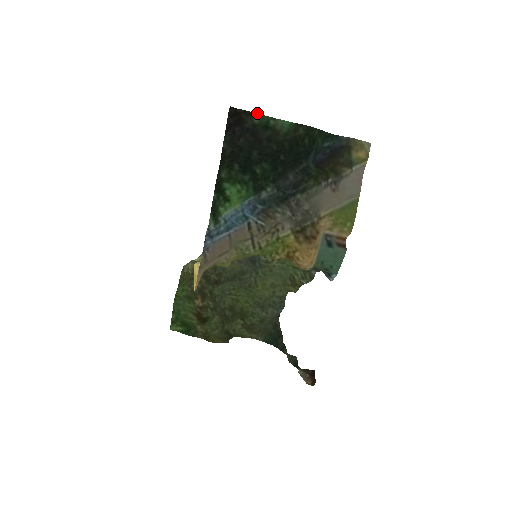
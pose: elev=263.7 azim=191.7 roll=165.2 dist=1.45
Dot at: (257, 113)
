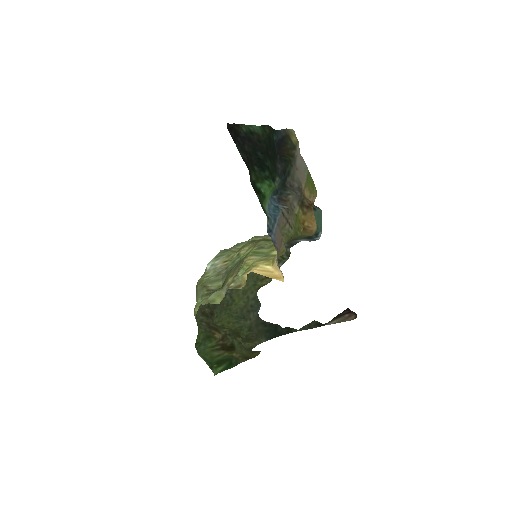
Dot at: (241, 124)
